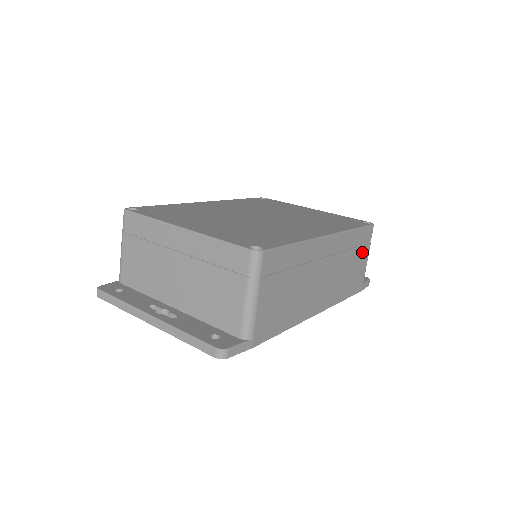
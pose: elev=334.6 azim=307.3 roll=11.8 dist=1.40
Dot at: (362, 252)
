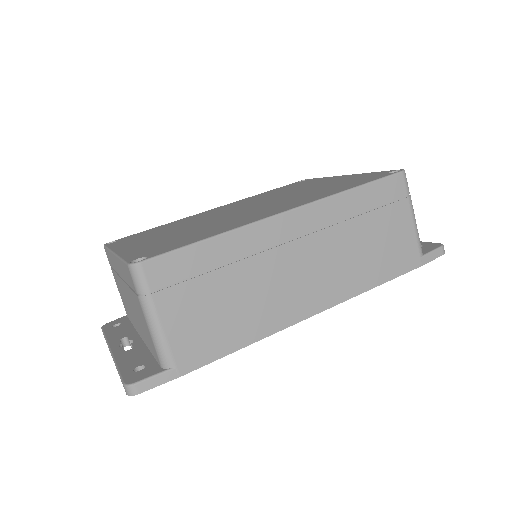
Dot at: (391, 214)
